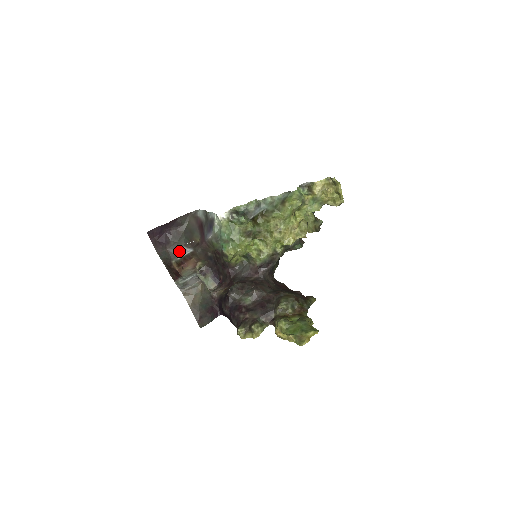
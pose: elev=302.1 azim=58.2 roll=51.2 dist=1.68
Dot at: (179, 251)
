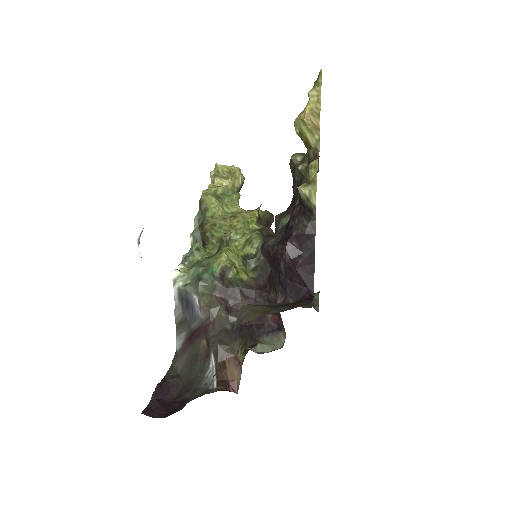
Dot at: (206, 385)
